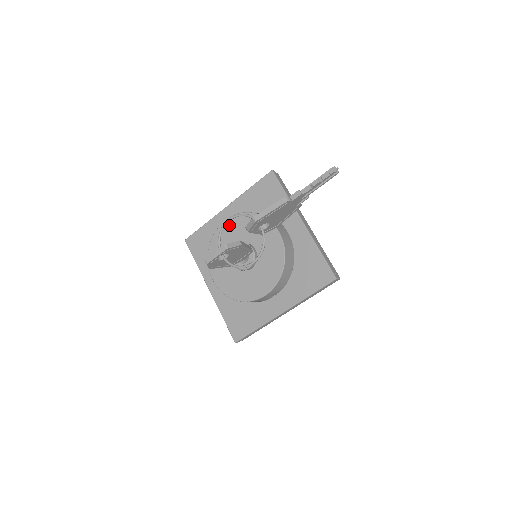
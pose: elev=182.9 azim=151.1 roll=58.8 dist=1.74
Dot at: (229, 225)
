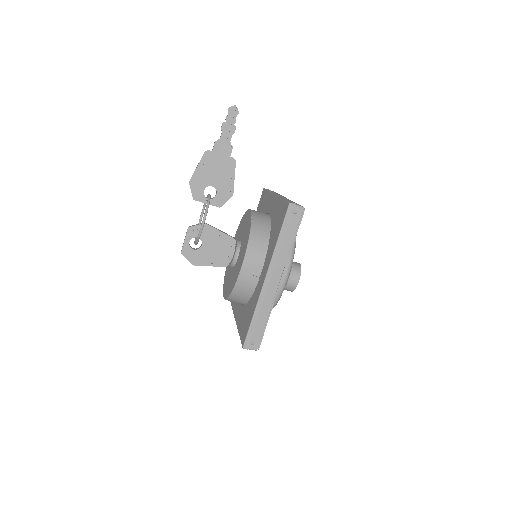
Dot at: occluded
